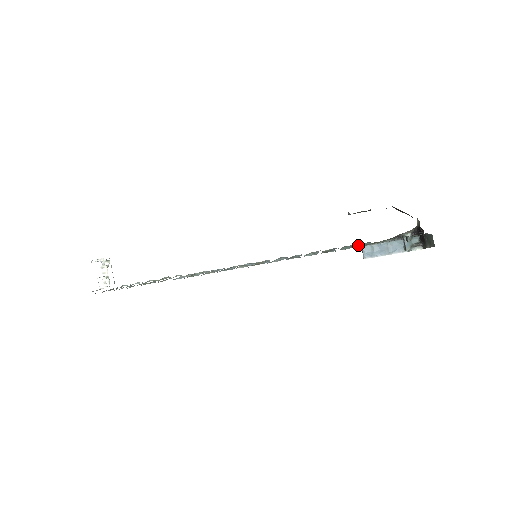
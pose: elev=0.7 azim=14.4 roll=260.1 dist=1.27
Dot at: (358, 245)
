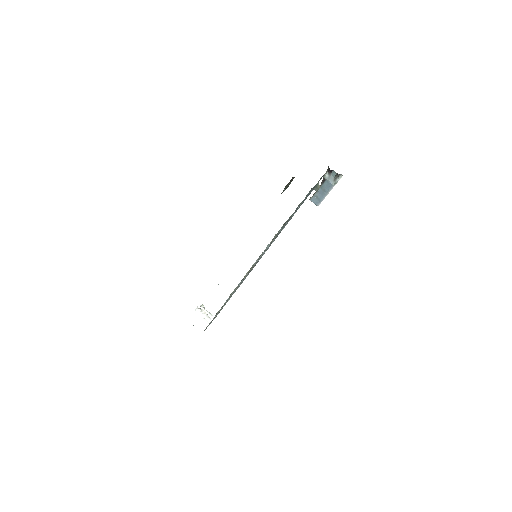
Dot at: (291, 217)
